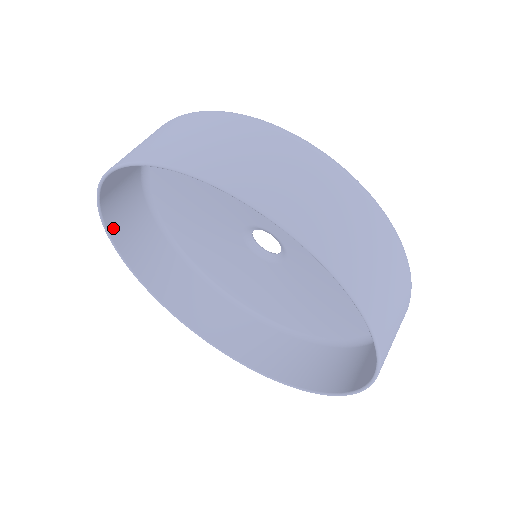
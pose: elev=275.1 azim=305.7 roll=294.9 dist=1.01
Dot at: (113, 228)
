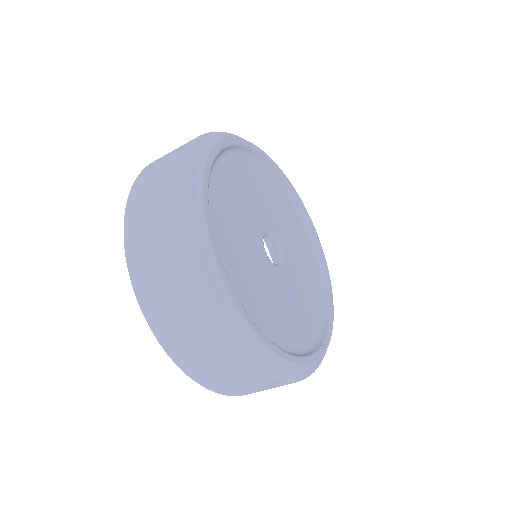
Dot at: occluded
